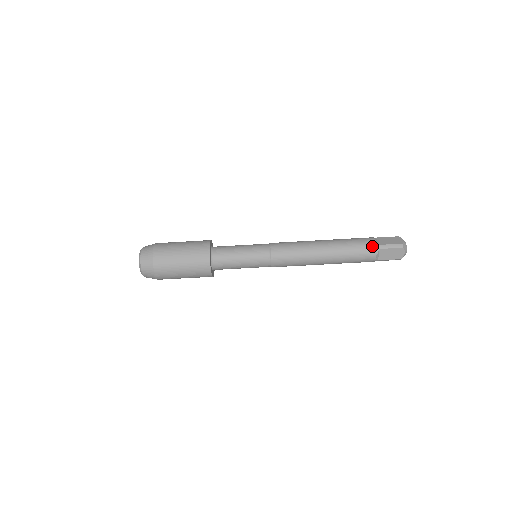
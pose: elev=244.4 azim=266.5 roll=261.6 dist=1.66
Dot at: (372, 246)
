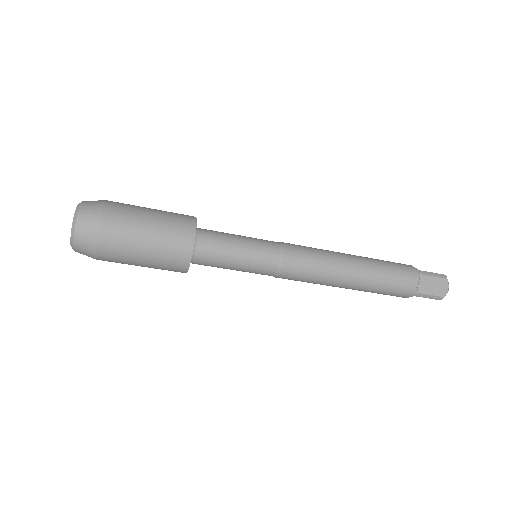
Dot at: (408, 293)
